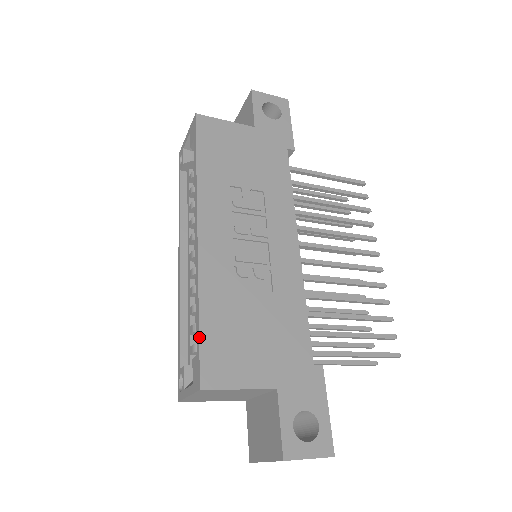
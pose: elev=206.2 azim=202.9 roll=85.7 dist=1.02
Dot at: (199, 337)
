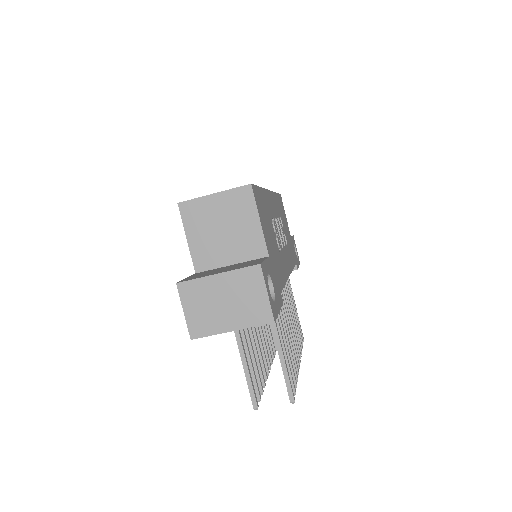
Dot at: (258, 186)
